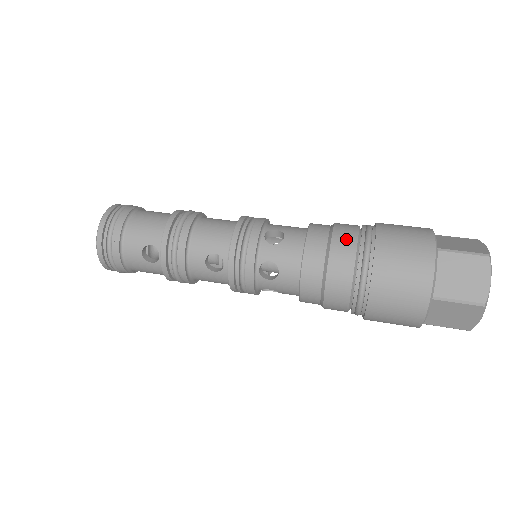
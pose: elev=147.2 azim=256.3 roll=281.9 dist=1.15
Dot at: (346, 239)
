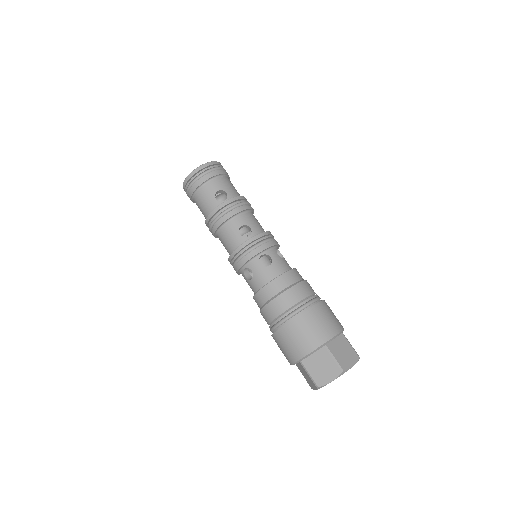
Dot at: (269, 314)
